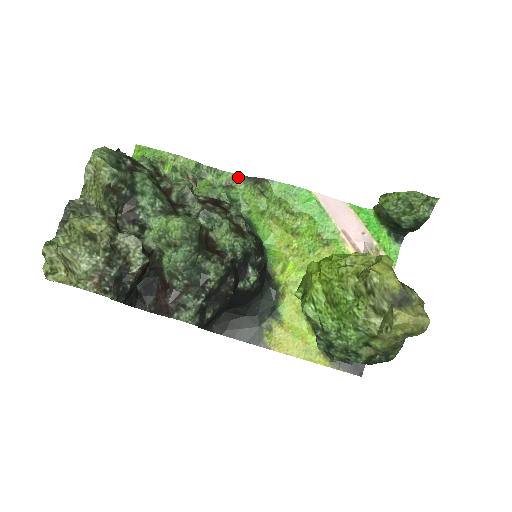
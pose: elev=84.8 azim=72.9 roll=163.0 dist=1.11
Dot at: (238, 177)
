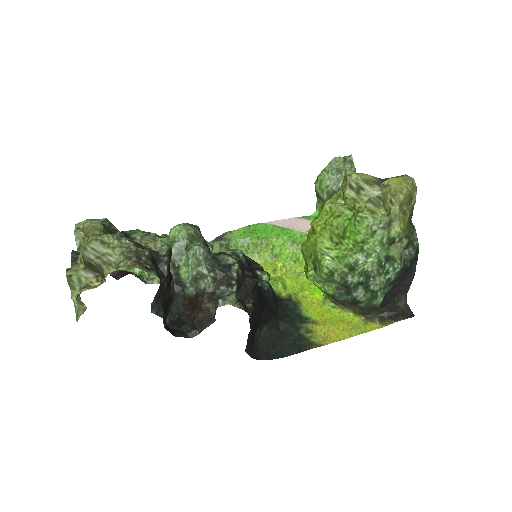
Dot at: occluded
